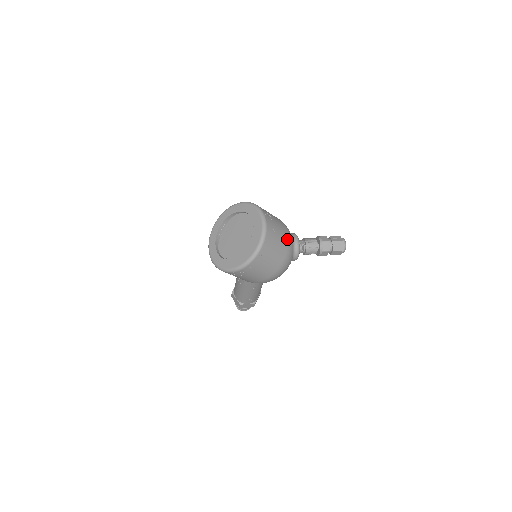
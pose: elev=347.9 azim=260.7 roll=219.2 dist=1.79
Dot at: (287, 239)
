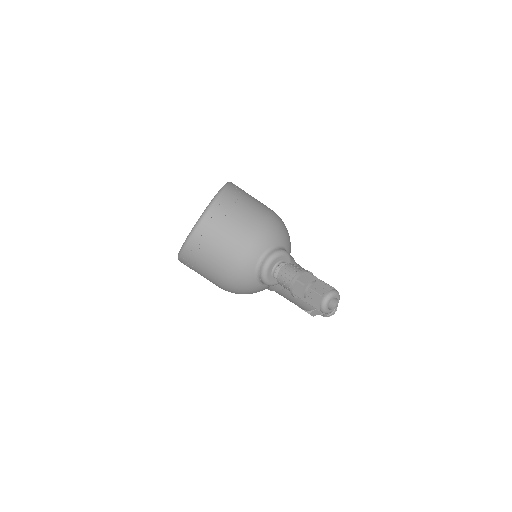
Dot at: (241, 252)
